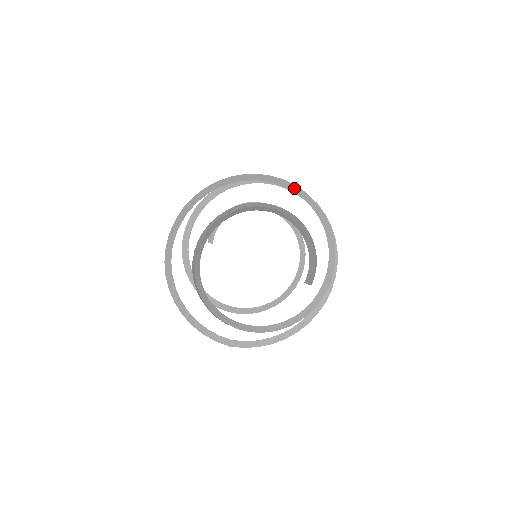
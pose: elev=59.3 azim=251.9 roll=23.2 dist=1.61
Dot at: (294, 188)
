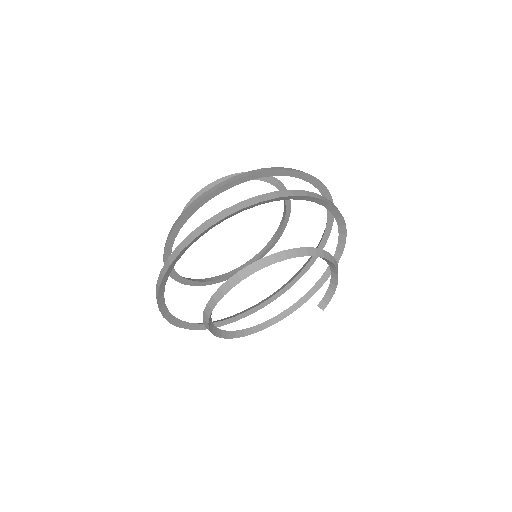
Dot at: (326, 204)
